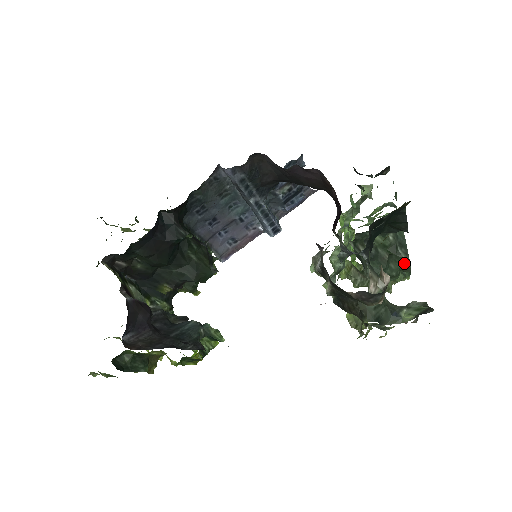
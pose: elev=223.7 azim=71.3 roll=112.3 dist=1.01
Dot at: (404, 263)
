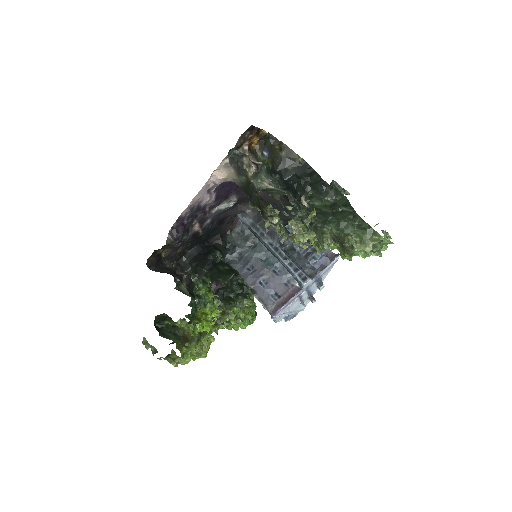
Dot at: (350, 214)
